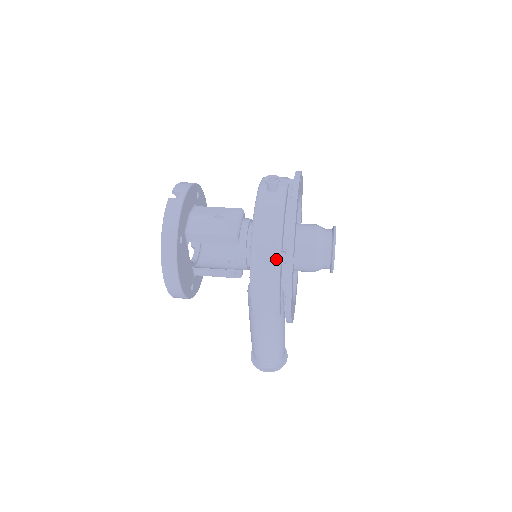
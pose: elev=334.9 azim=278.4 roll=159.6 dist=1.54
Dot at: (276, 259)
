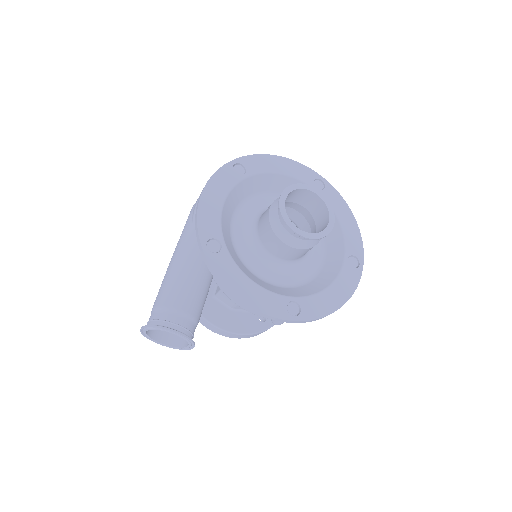
Dot at: occluded
